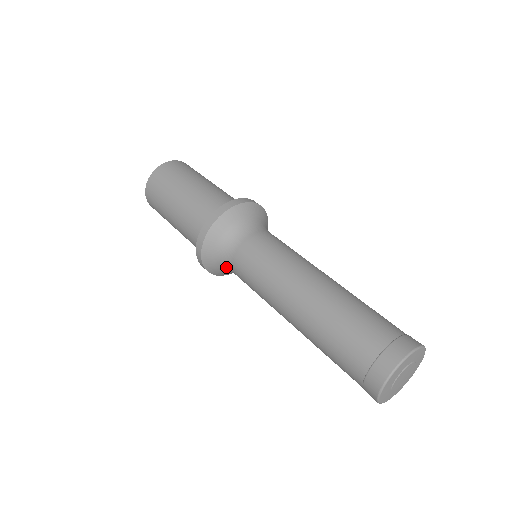
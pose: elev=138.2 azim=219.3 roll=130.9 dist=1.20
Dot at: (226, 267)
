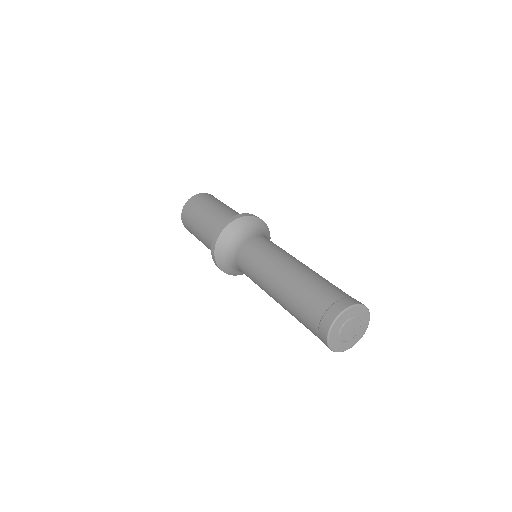
Dot at: (231, 256)
